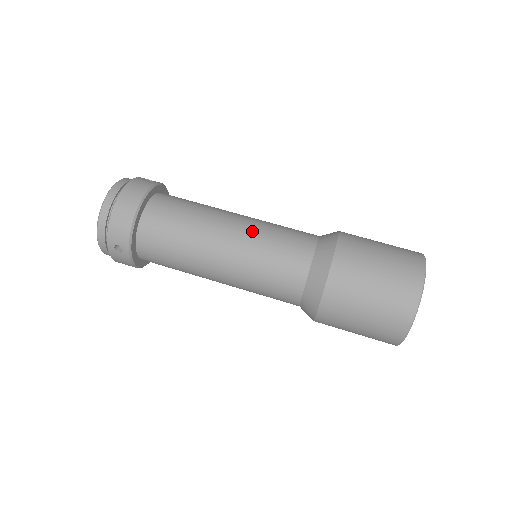
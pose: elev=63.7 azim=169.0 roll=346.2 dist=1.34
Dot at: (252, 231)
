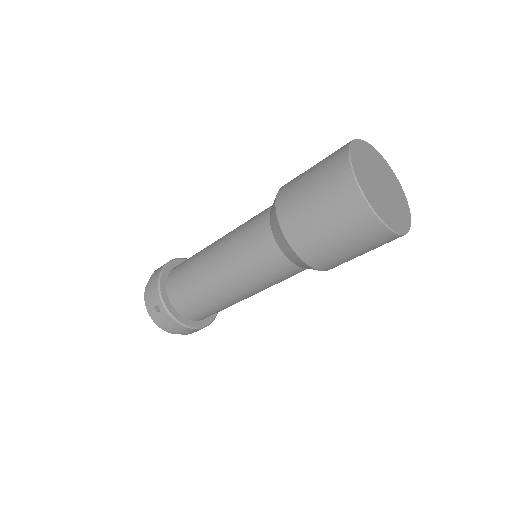
Dot at: (232, 231)
